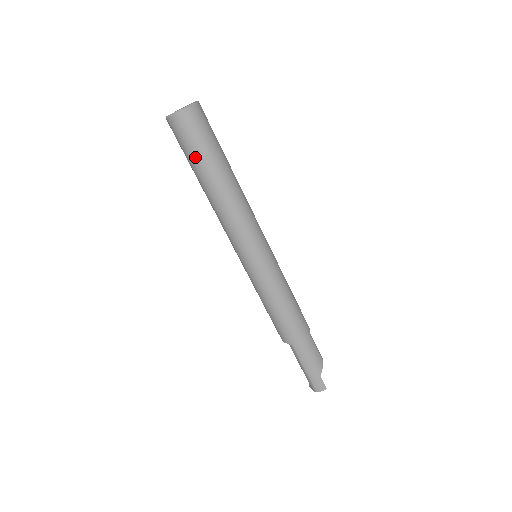
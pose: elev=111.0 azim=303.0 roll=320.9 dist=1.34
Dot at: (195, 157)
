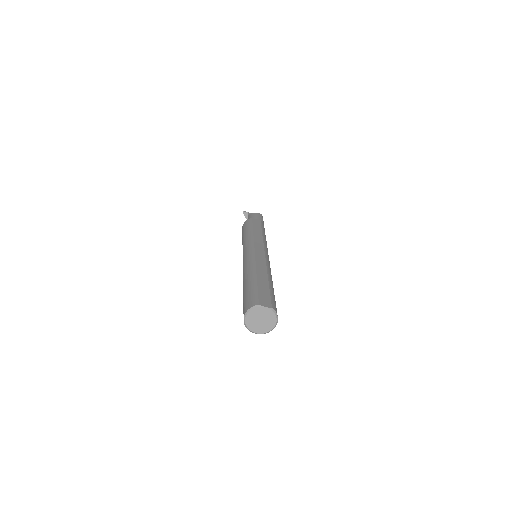
Dot at: occluded
